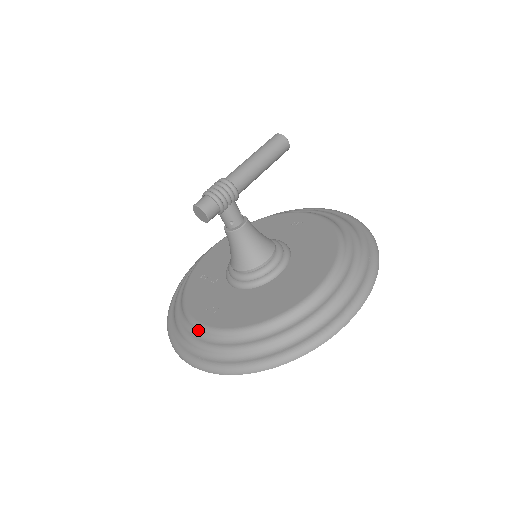
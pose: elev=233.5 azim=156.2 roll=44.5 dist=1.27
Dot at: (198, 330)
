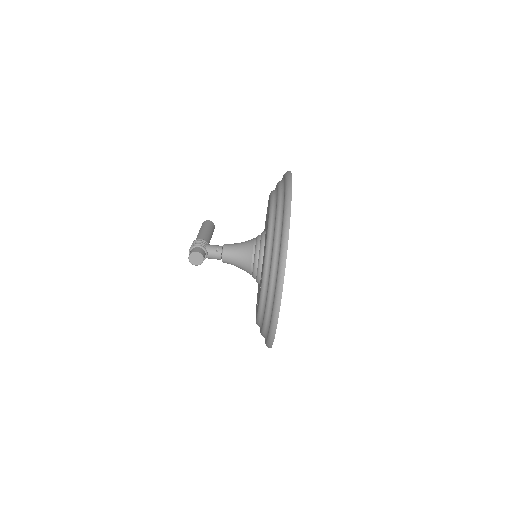
Dot at: (264, 291)
